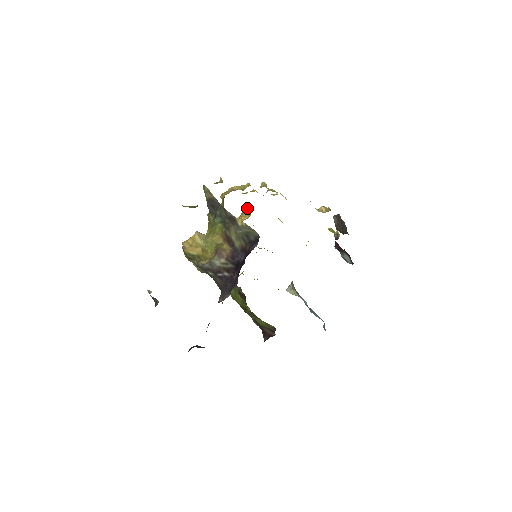
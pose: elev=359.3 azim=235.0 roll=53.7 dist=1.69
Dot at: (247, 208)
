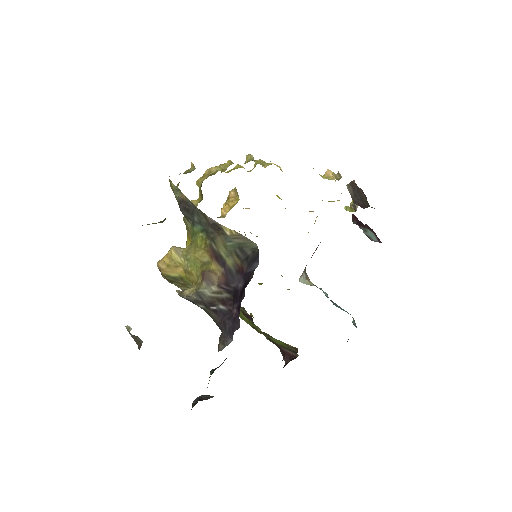
Dot at: (233, 190)
